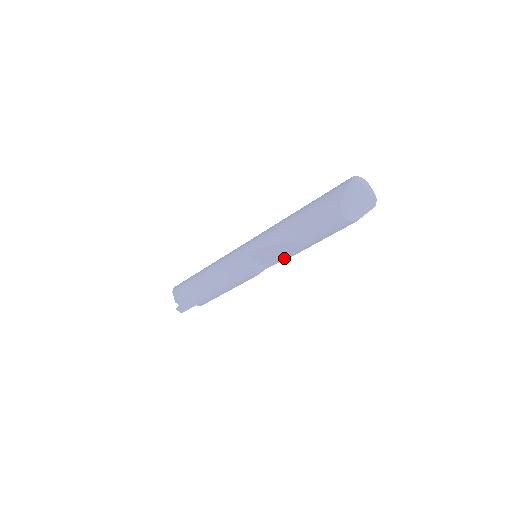
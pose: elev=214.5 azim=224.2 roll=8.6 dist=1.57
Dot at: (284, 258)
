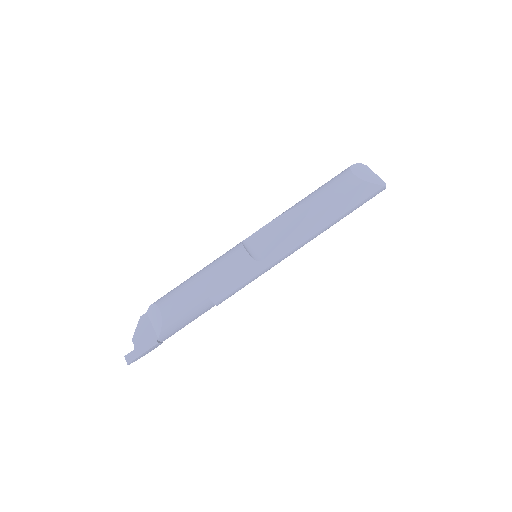
Dot at: (286, 236)
